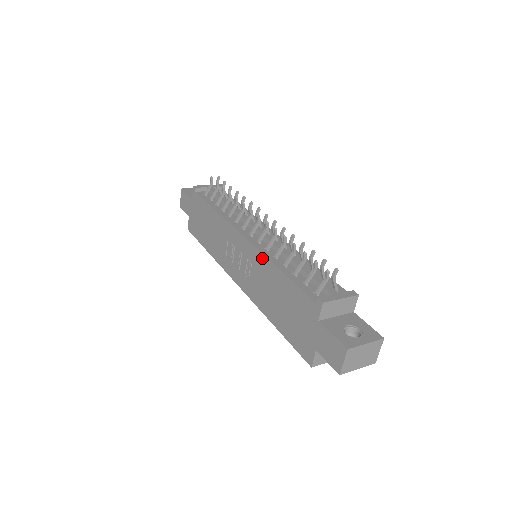
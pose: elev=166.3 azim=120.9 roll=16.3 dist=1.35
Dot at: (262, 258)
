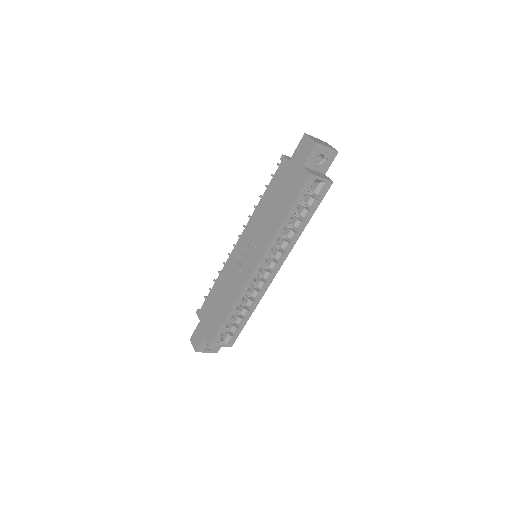
Dot at: (251, 220)
